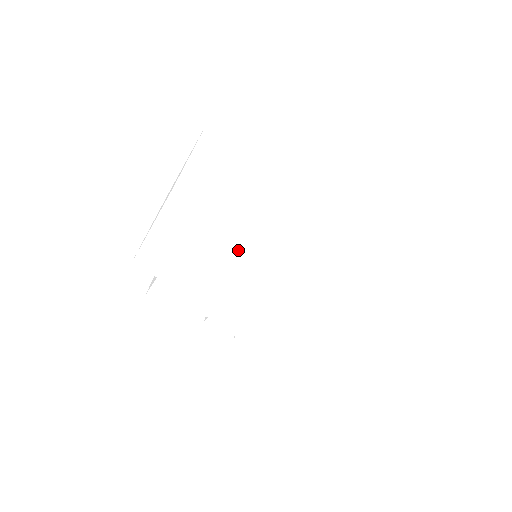
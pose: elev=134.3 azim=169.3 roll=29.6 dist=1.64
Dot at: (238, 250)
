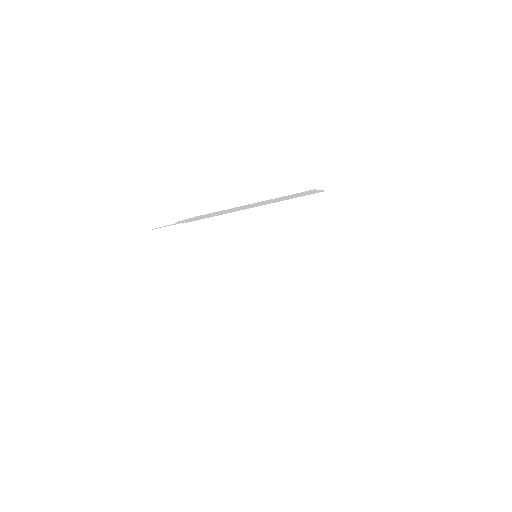
Dot at: occluded
